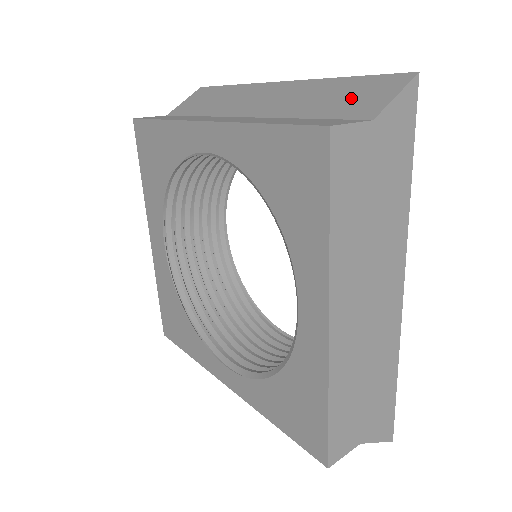
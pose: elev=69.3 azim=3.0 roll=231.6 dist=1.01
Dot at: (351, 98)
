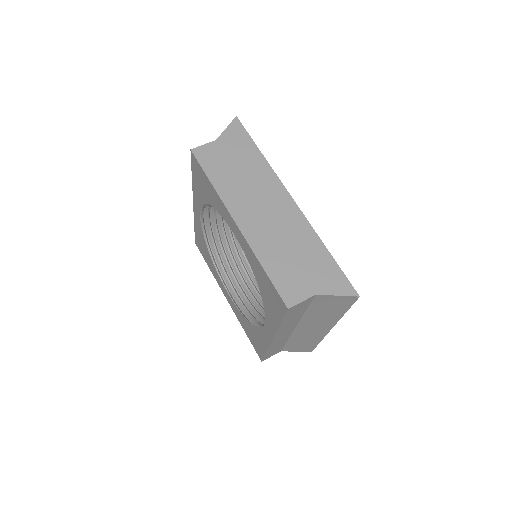
Dot at: occluded
